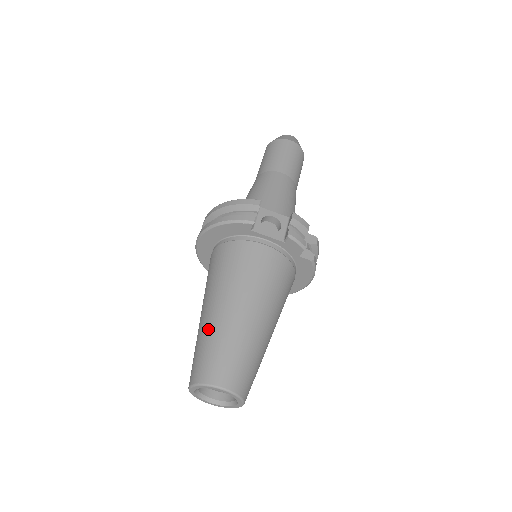
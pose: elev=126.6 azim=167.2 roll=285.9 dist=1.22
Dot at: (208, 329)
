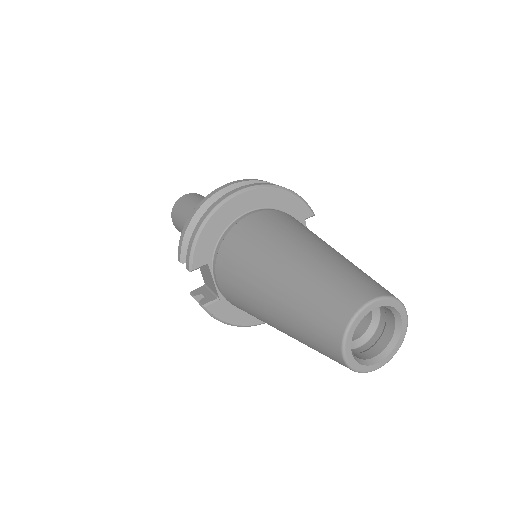
Dot at: (345, 259)
